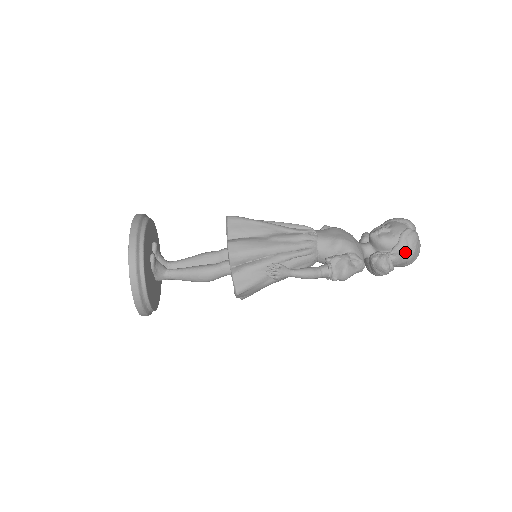
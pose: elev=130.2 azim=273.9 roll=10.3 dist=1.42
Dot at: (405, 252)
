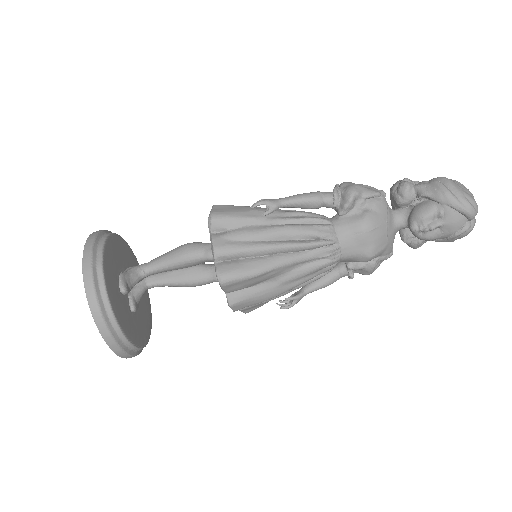
Dot at: occluded
